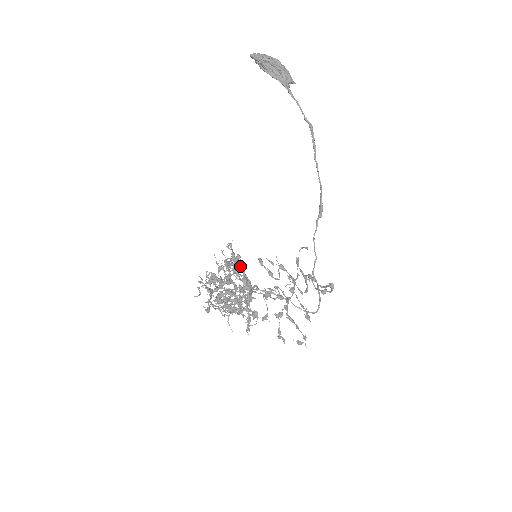
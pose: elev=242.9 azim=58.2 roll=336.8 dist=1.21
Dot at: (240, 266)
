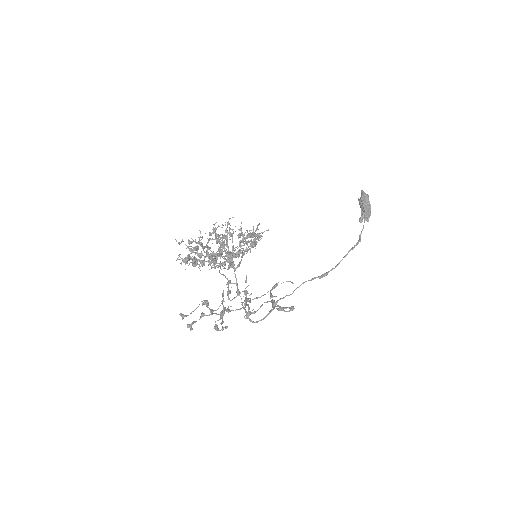
Dot at: occluded
